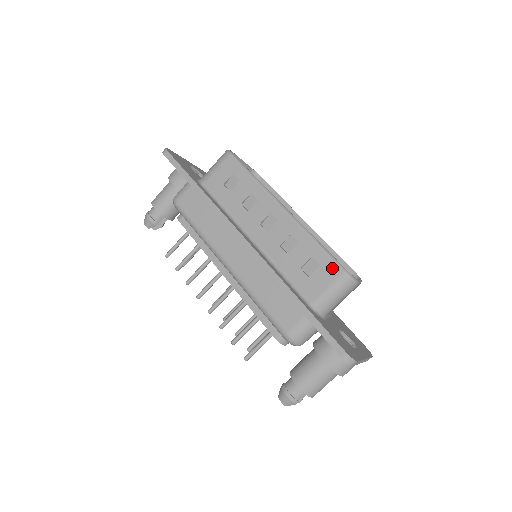
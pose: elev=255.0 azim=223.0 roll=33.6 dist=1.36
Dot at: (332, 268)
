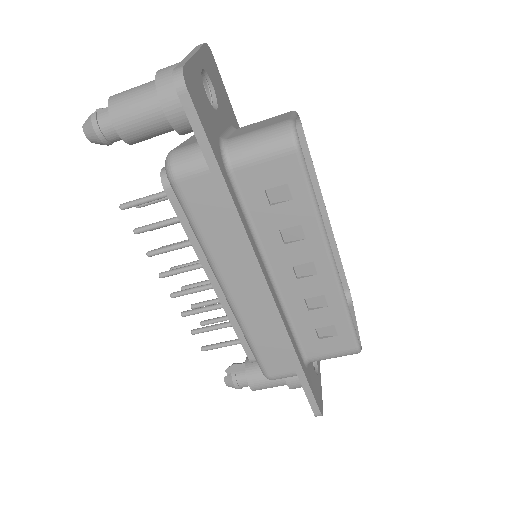
Dot at: (348, 342)
